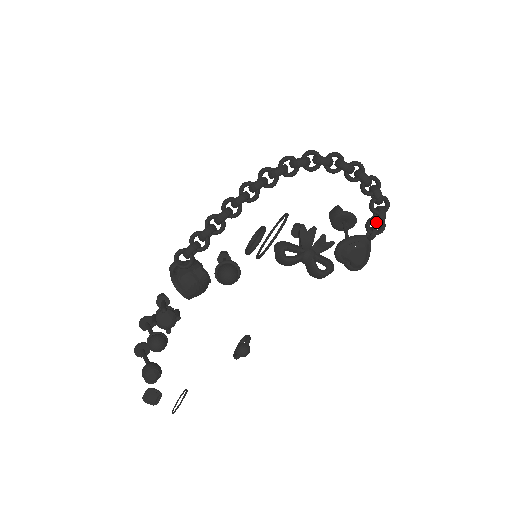
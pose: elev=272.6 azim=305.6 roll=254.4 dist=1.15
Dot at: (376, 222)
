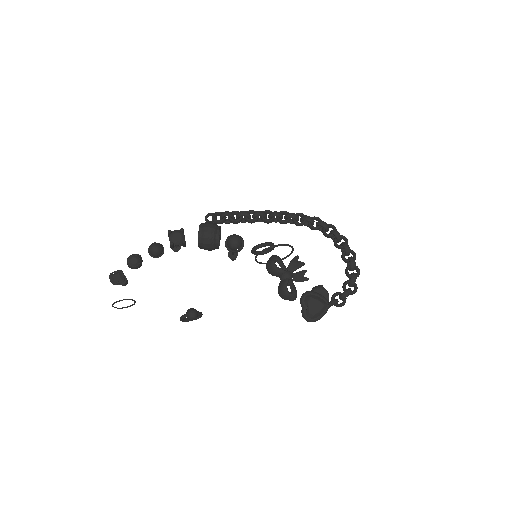
Dot at: (341, 294)
